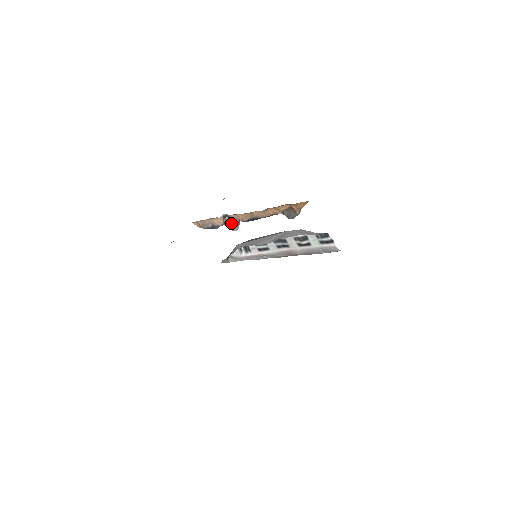
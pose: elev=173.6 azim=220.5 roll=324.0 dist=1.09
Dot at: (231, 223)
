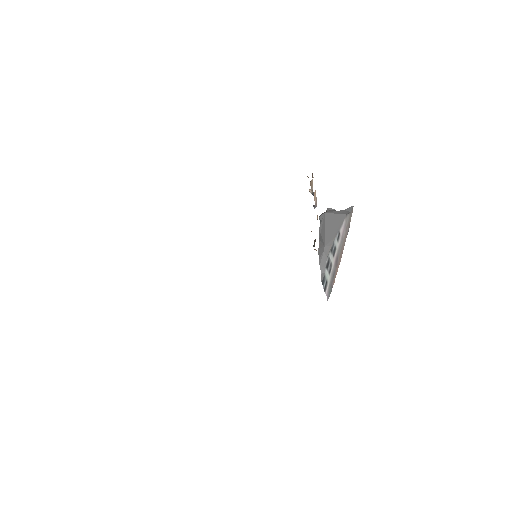
Dot at: occluded
